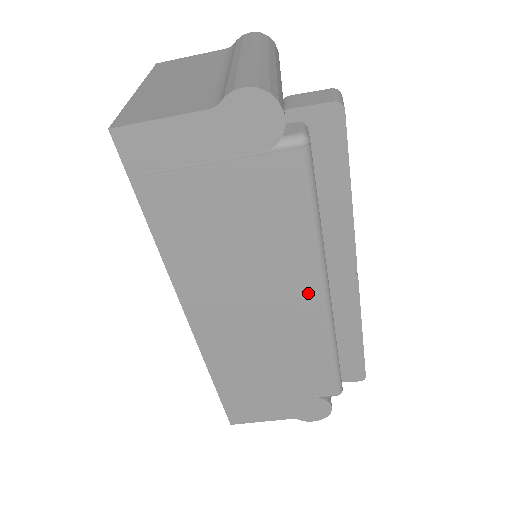
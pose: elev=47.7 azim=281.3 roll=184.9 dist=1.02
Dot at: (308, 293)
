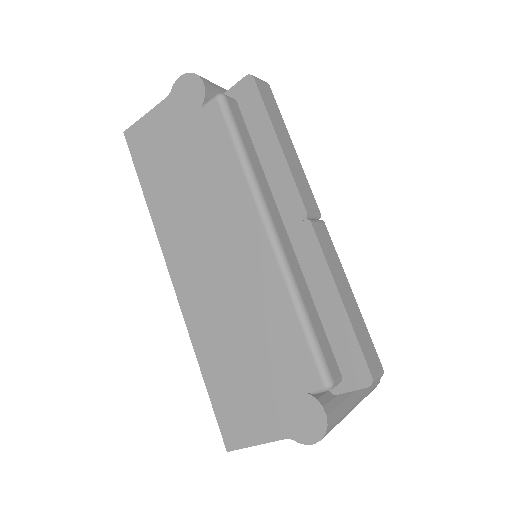
Dot at: (254, 230)
